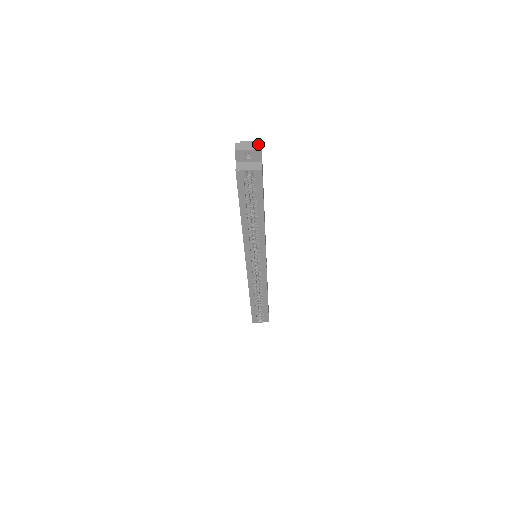
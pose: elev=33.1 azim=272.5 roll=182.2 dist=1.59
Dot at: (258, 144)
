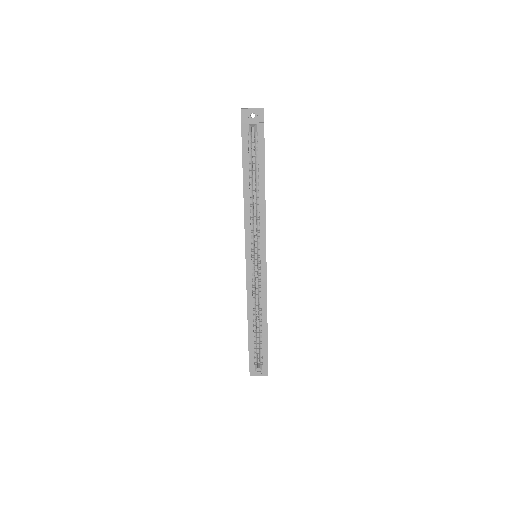
Dot at: (261, 108)
